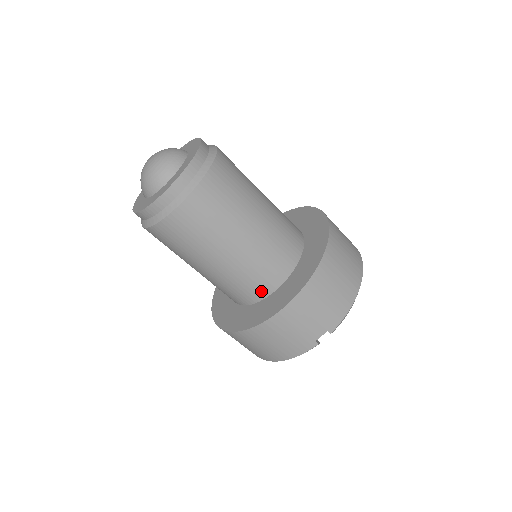
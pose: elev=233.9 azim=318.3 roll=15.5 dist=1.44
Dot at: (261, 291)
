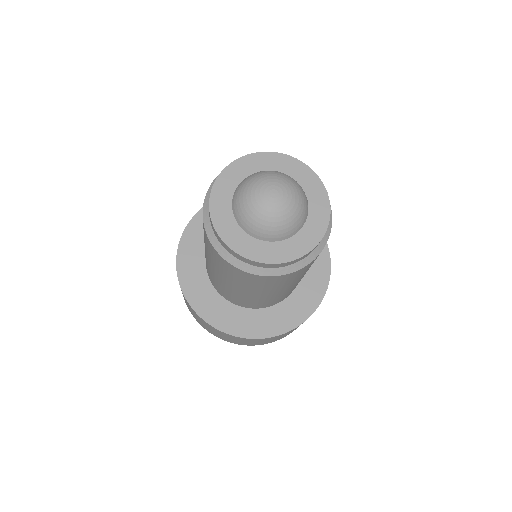
Dot at: occluded
